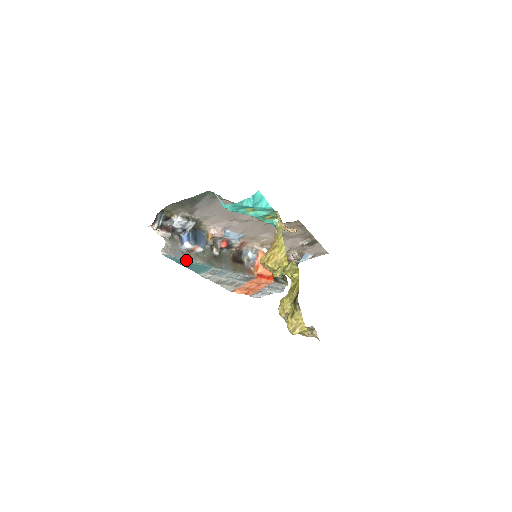
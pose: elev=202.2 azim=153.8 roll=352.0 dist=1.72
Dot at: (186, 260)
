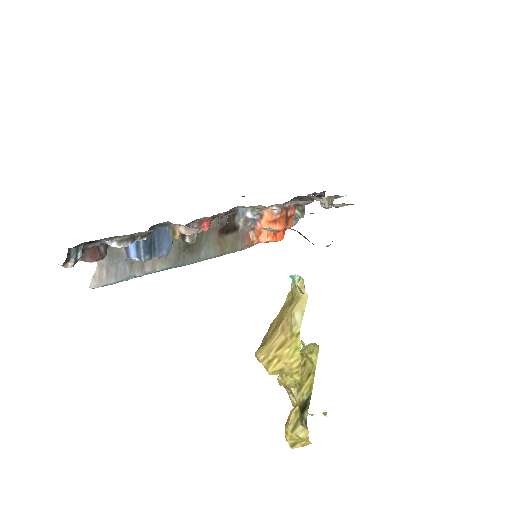
Dot at: (137, 276)
